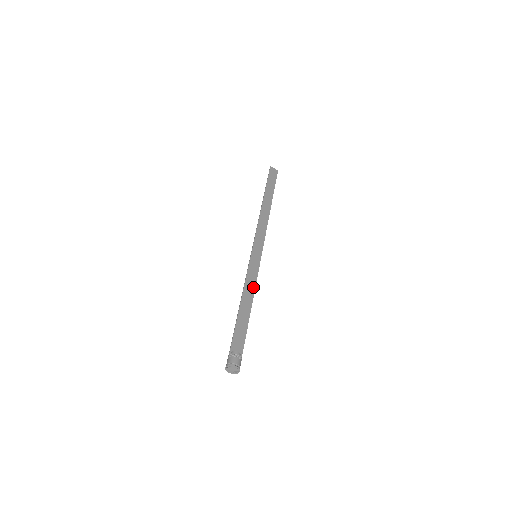
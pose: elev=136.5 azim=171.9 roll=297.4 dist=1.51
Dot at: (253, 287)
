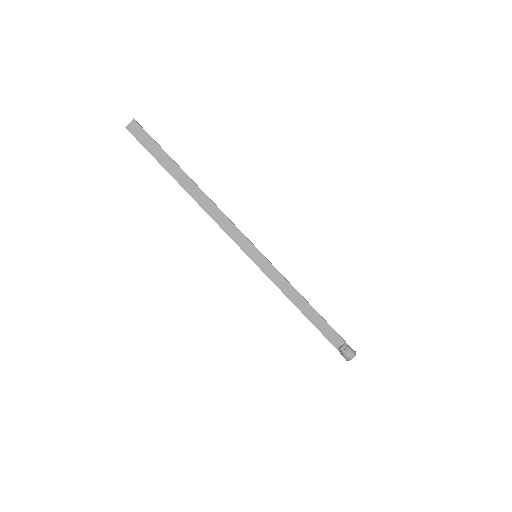
Dot at: (289, 286)
